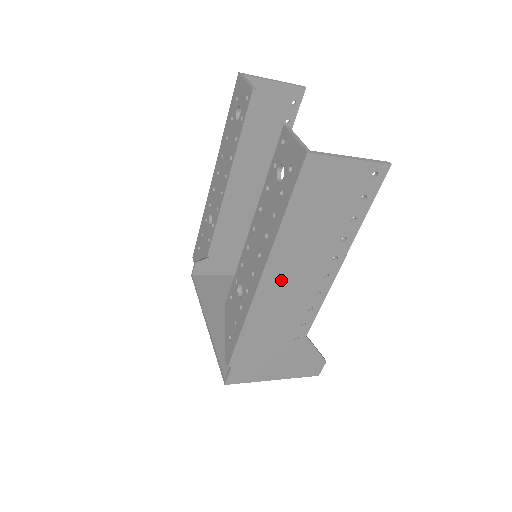
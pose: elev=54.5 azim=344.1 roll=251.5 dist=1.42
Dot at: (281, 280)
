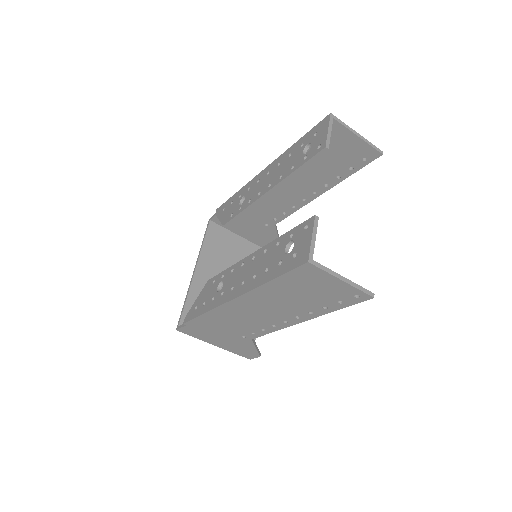
Dot at: (249, 307)
